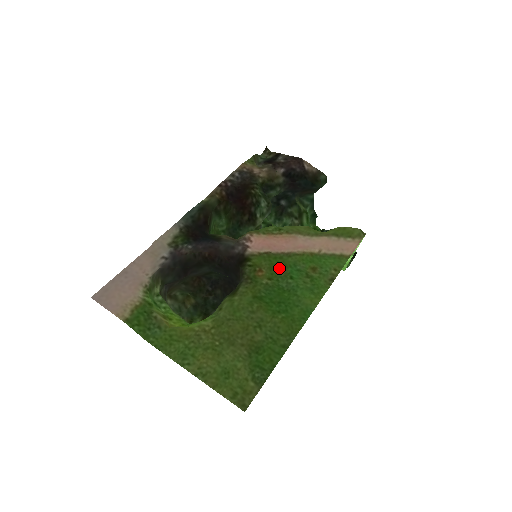
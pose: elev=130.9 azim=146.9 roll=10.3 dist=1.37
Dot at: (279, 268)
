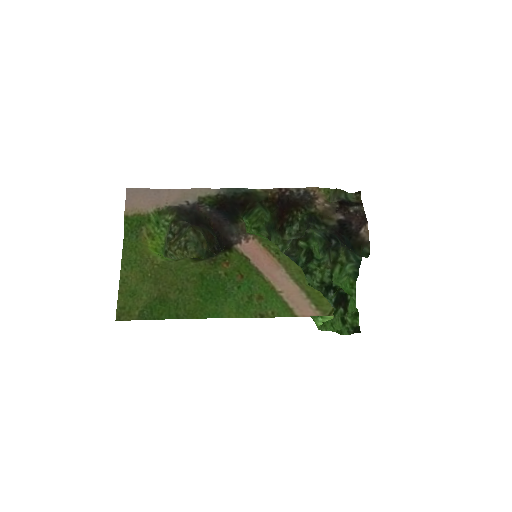
Dot at: (240, 274)
